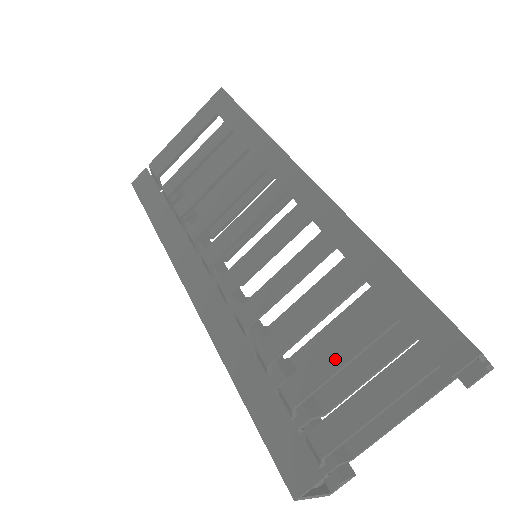
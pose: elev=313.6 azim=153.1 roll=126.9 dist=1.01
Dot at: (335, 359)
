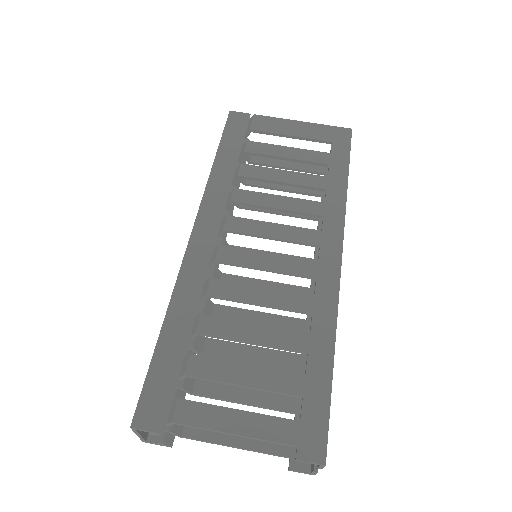
Dot at: (242, 376)
